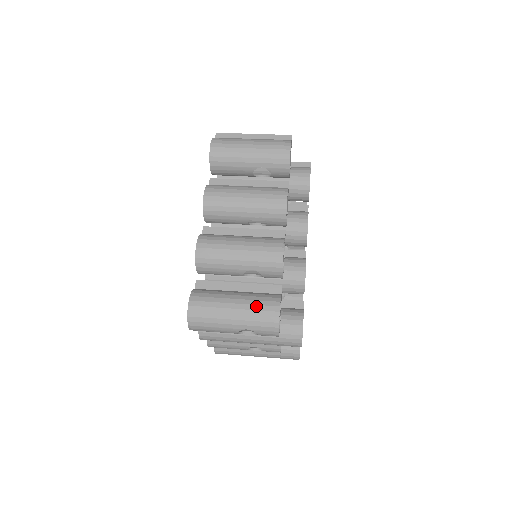
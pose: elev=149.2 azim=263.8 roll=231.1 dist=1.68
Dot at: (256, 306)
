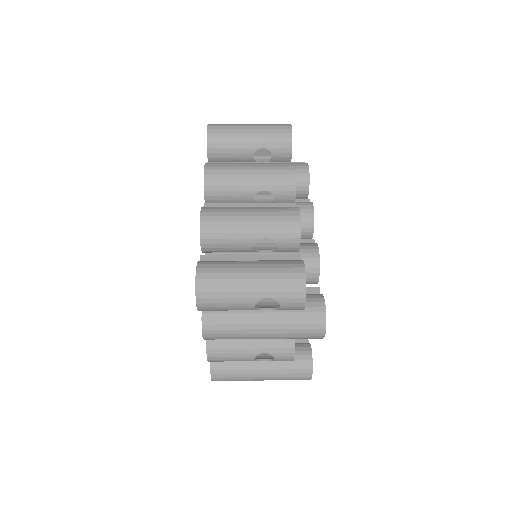
Dot at: (277, 269)
